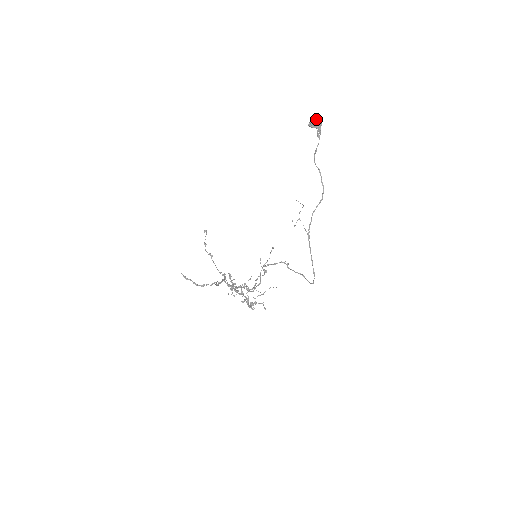
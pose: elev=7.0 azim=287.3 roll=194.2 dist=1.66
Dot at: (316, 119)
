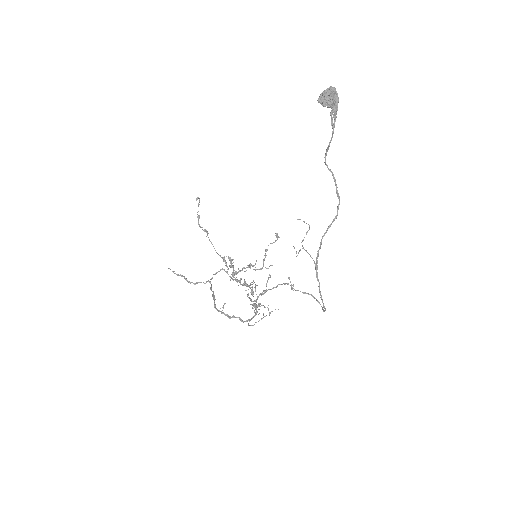
Dot at: (330, 91)
